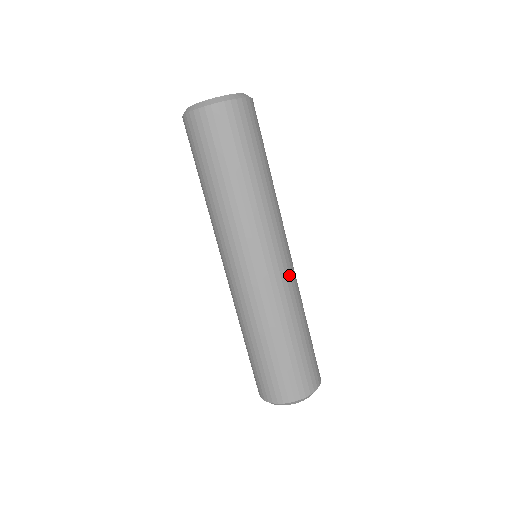
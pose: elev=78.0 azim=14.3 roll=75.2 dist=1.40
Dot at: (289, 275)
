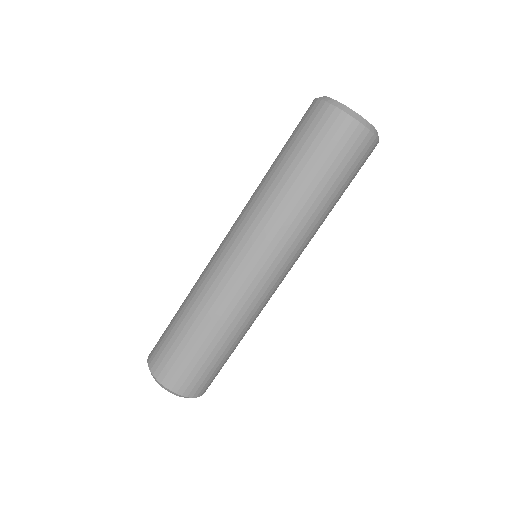
Dot at: (258, 294)
